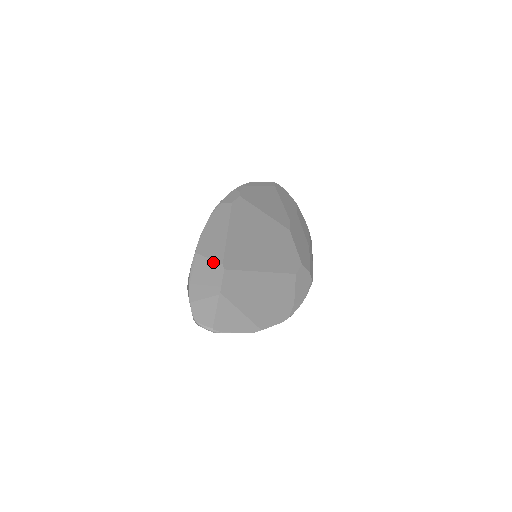
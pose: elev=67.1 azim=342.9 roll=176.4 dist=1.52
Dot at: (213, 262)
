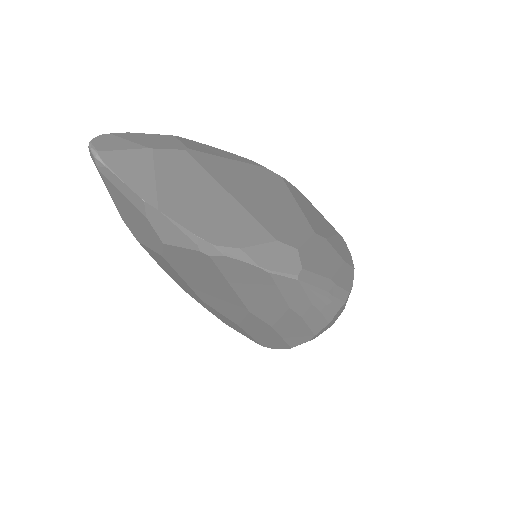
Dot at: (181, 143)
